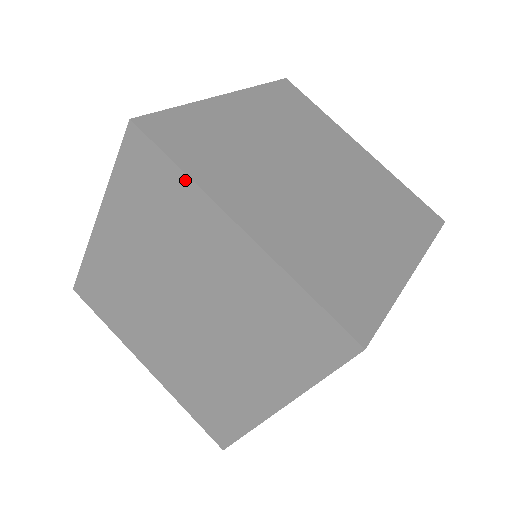
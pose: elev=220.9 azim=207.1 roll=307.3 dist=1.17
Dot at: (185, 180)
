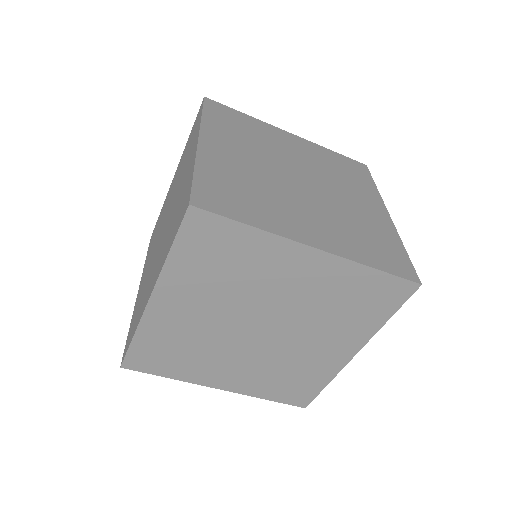
Dot at: occluded
